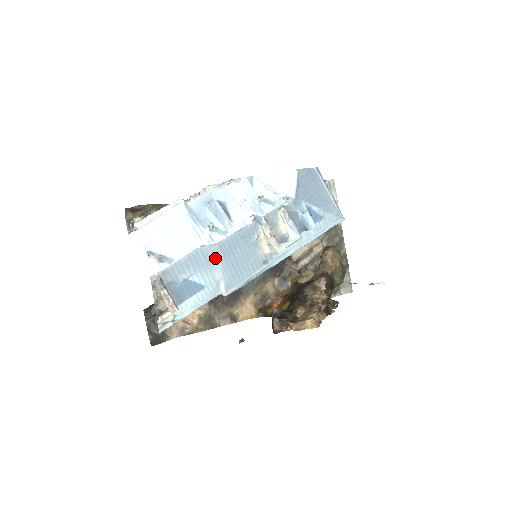
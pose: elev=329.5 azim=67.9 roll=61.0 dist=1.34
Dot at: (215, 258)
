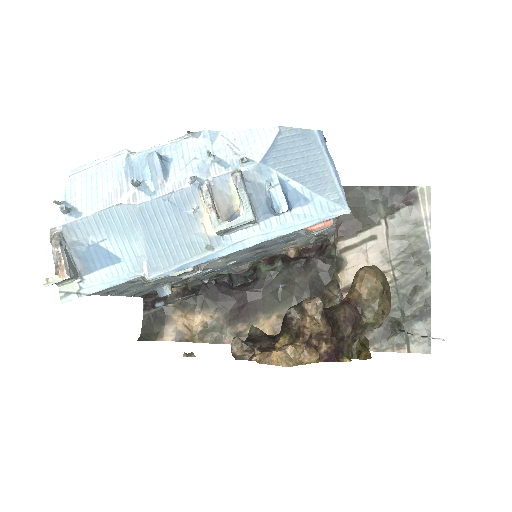
Dot at: (135, 224)
